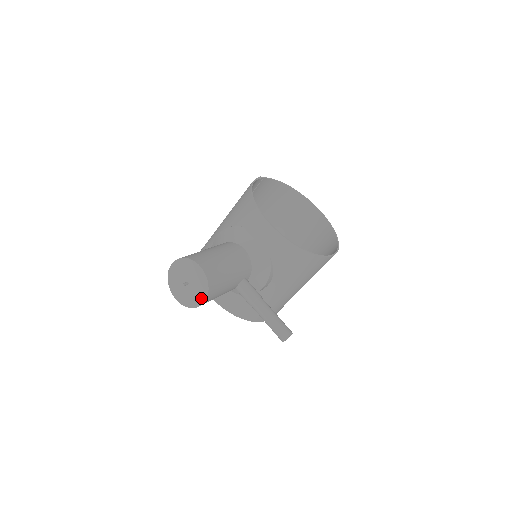
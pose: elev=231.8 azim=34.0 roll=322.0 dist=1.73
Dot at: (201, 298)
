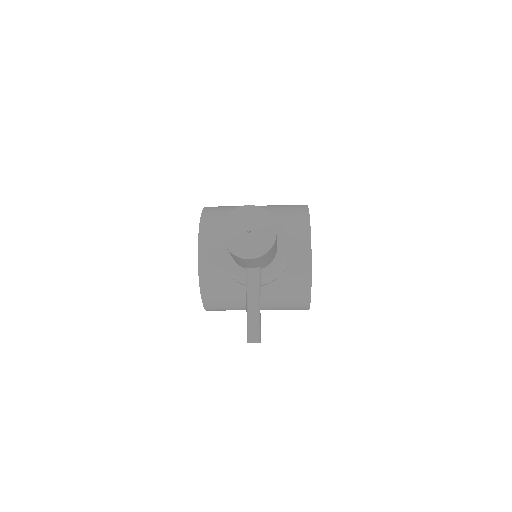
Dot at: (250, 254)
